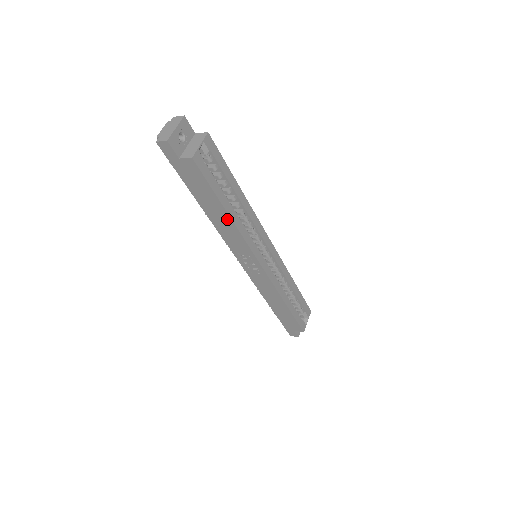
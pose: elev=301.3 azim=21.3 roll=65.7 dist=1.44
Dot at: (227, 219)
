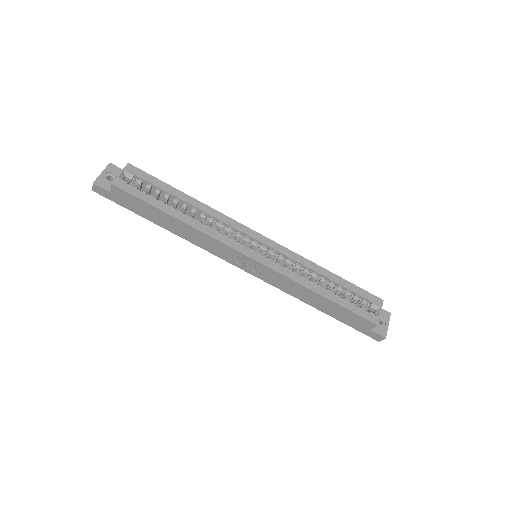
Dot at: (182, 225)
